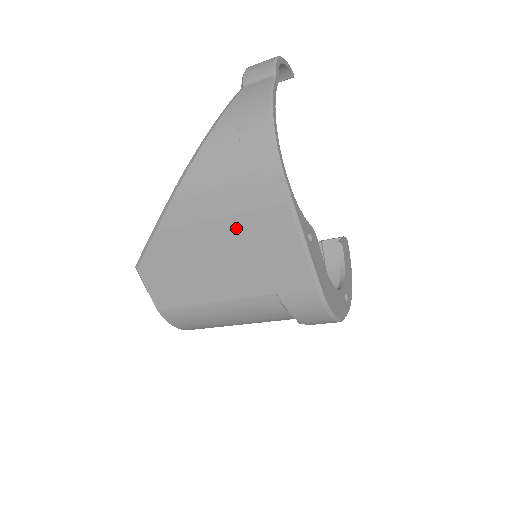
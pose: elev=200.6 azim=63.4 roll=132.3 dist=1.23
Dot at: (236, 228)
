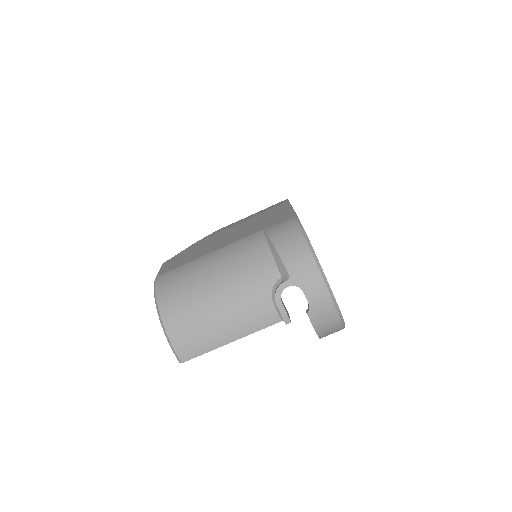
Dot at: (250, 221)
